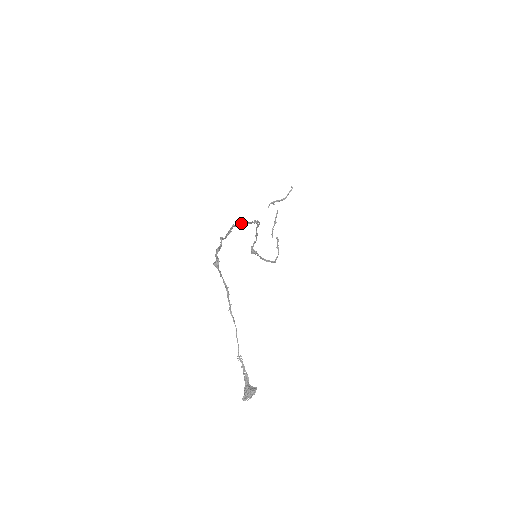
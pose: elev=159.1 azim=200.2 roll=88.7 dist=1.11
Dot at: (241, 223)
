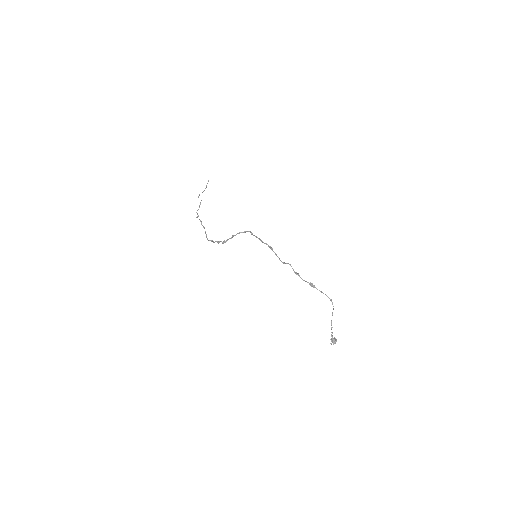
Dot at: (263, 242)
